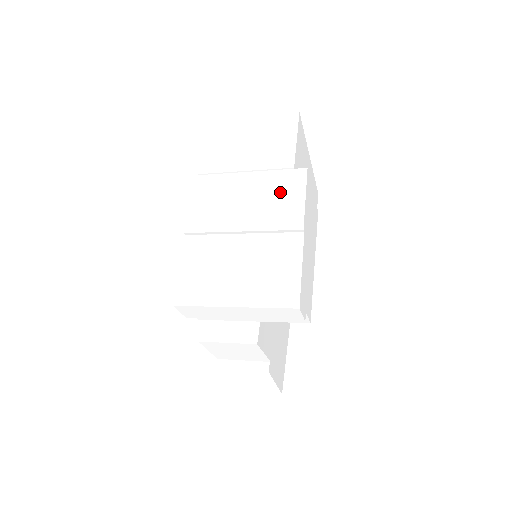
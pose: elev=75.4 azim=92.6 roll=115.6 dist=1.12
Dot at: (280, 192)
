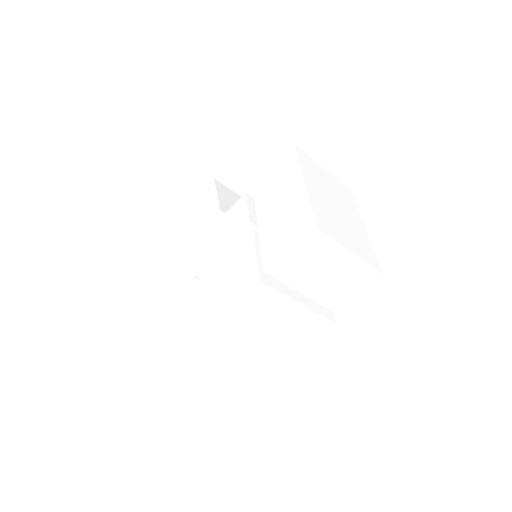
Dot at: (305, 326)
